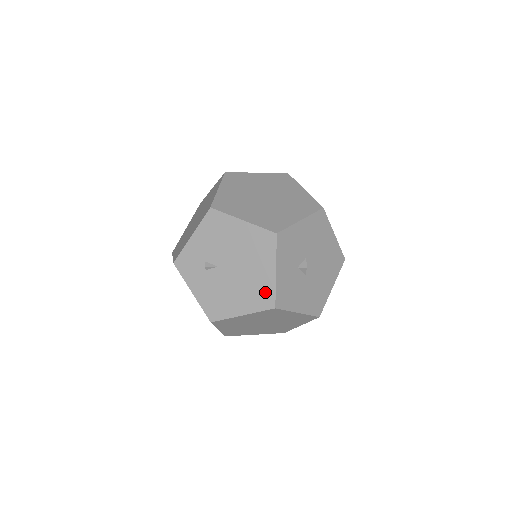
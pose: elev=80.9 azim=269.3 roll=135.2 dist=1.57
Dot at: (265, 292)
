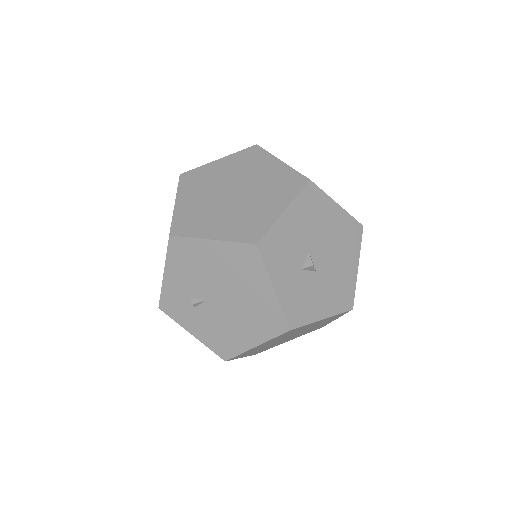
Dot at: (271, 315)
